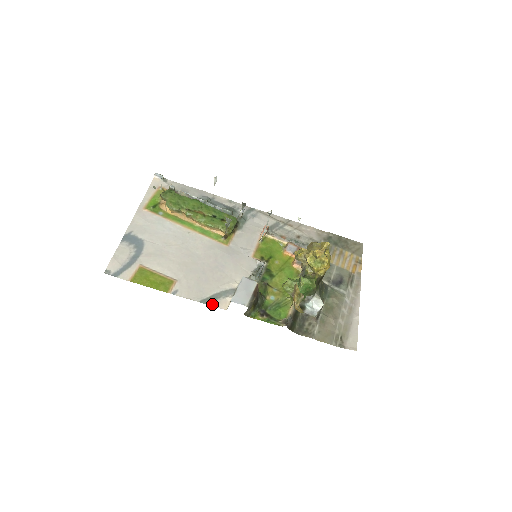
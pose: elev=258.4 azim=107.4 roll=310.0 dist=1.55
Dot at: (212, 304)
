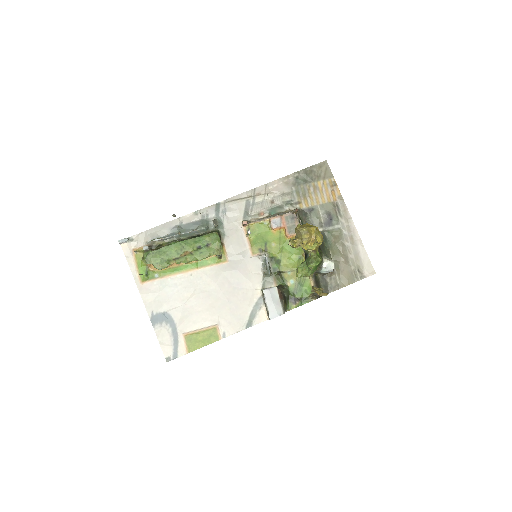
Dot at: (255, 323)
